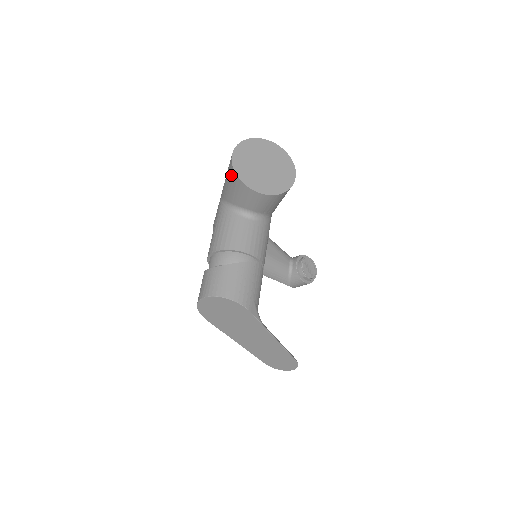
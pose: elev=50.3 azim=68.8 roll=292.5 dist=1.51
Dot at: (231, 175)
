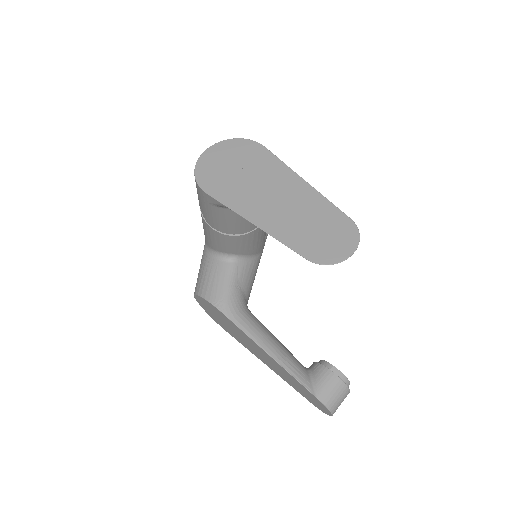
Dot at: occluded
